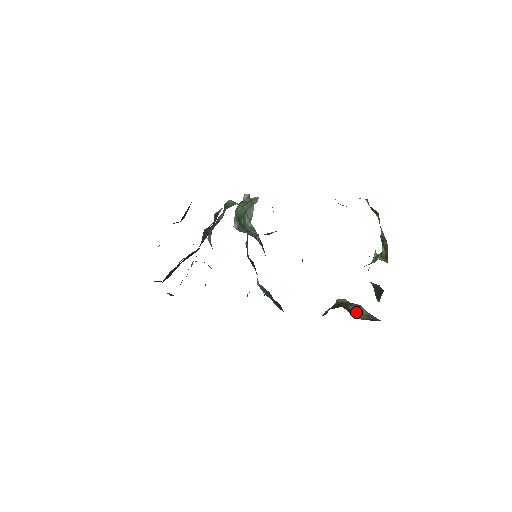
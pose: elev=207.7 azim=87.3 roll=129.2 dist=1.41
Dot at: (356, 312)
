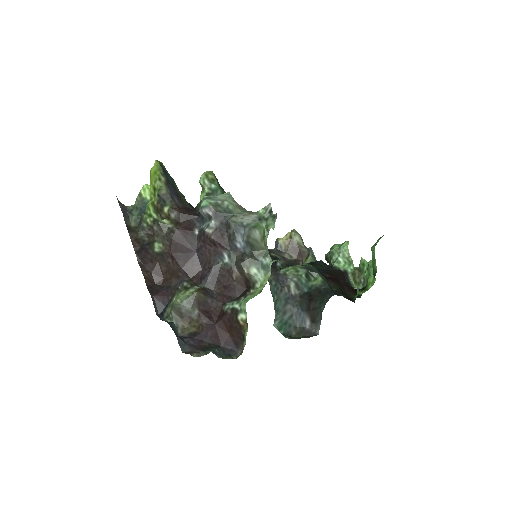
Dot at: occluded
